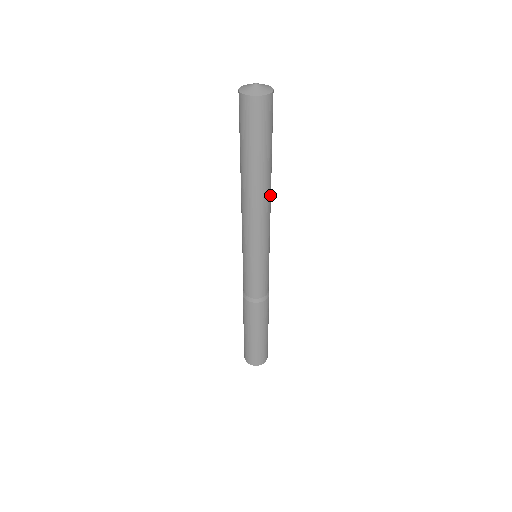
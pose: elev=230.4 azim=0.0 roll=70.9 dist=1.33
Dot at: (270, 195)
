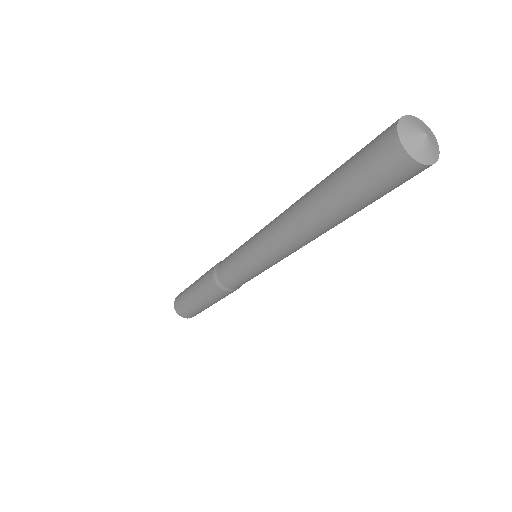
Dot at: occluded
